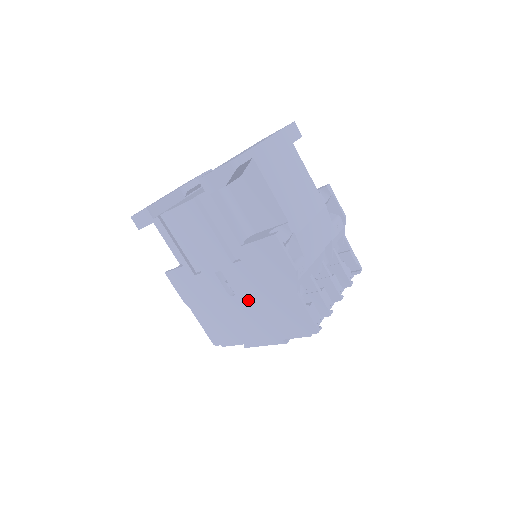
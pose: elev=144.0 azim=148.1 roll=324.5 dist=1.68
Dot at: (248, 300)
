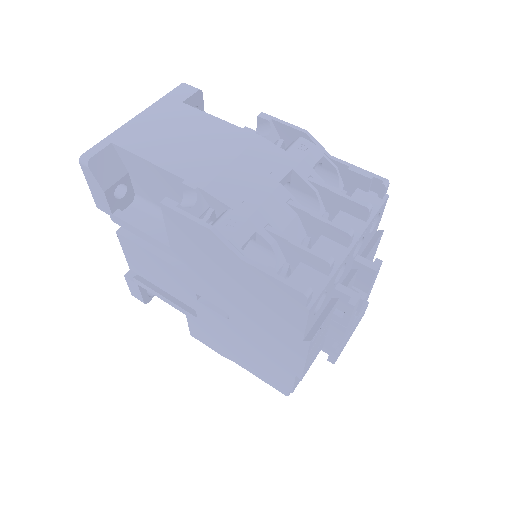
Dot at: (237, 311)
